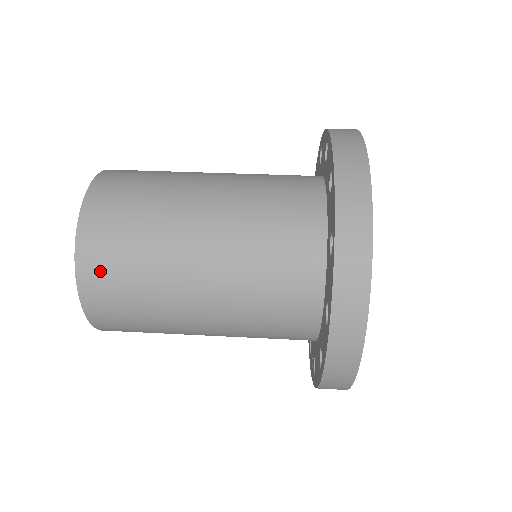
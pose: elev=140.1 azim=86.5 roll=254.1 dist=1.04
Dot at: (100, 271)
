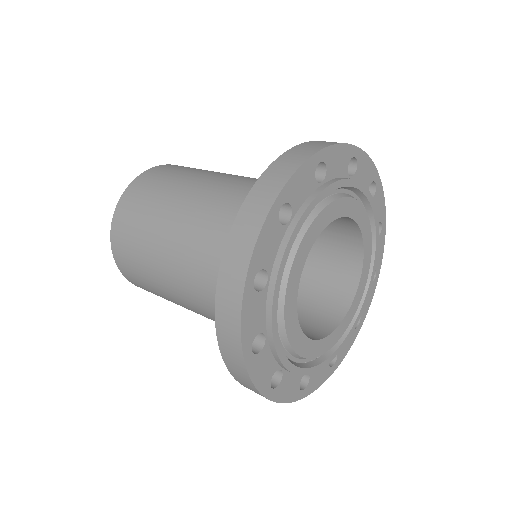
Dot at: (122, 251)
